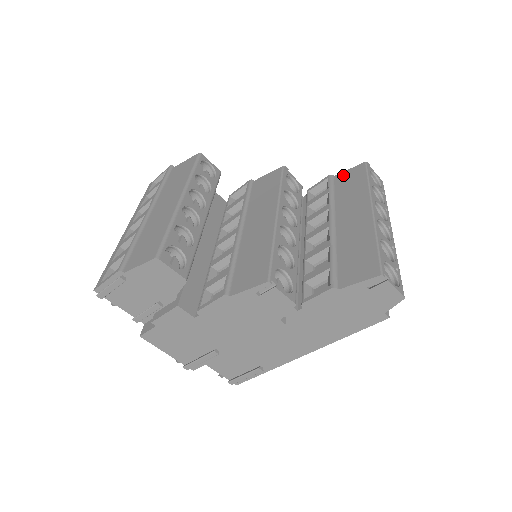
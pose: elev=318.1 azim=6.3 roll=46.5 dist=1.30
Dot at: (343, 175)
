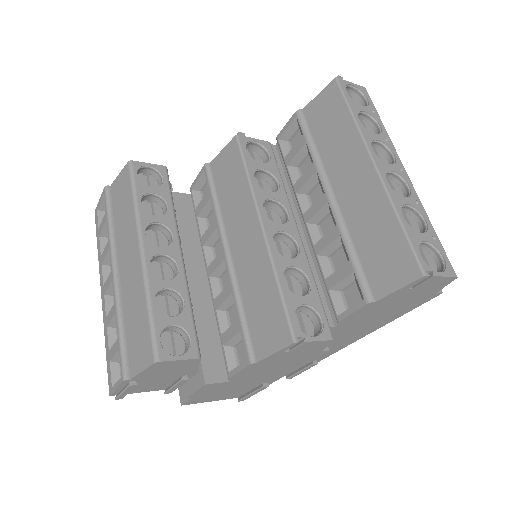
Dot at: (314, 107)
